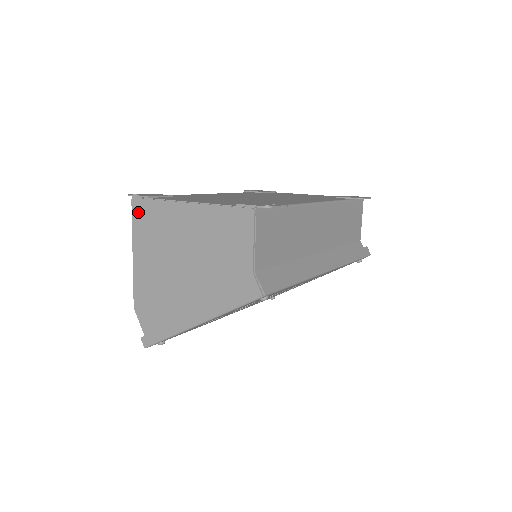
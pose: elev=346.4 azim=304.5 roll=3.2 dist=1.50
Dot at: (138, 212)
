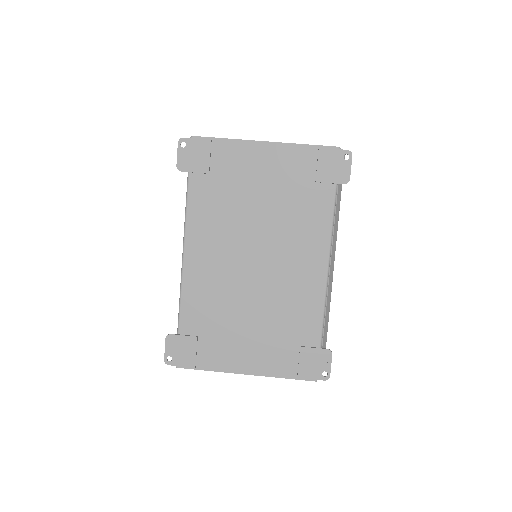
Dot at: occluded
